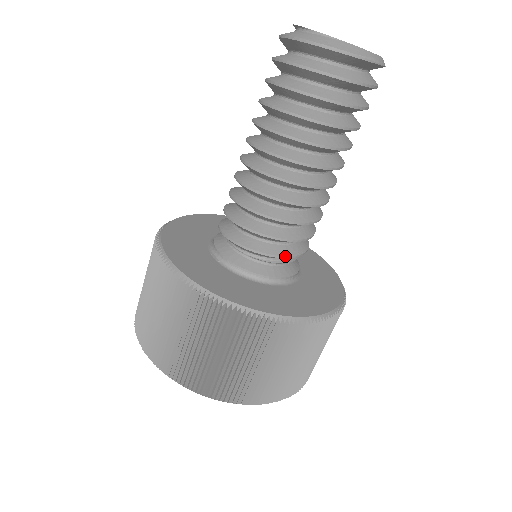
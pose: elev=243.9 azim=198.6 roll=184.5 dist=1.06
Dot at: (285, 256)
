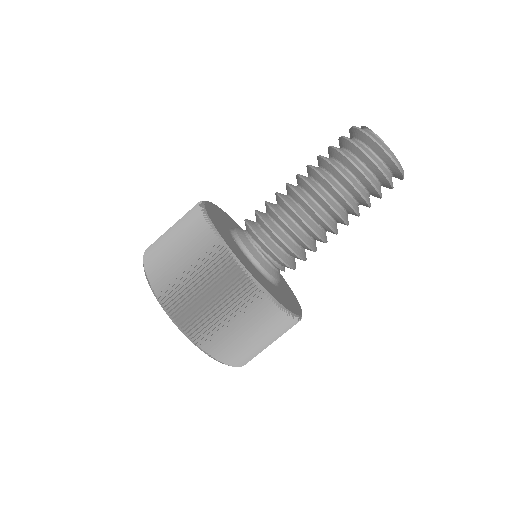
Dot at: (283, 260)
